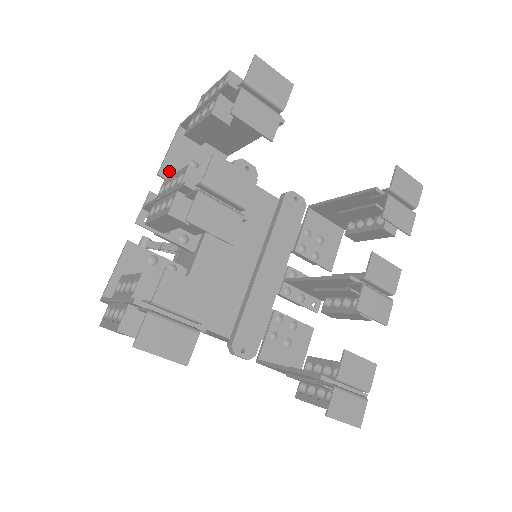
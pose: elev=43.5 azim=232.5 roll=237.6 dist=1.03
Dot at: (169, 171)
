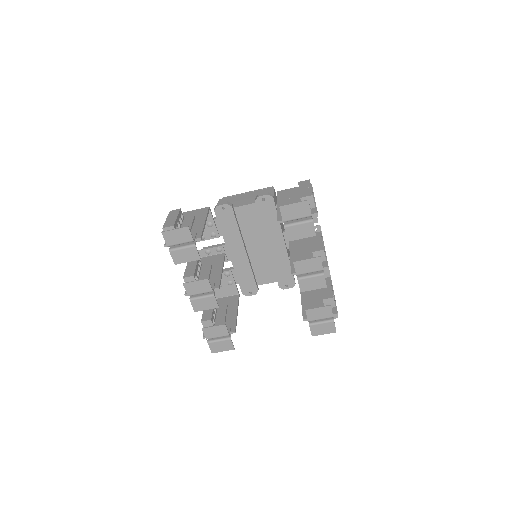
Dot at: occluded
